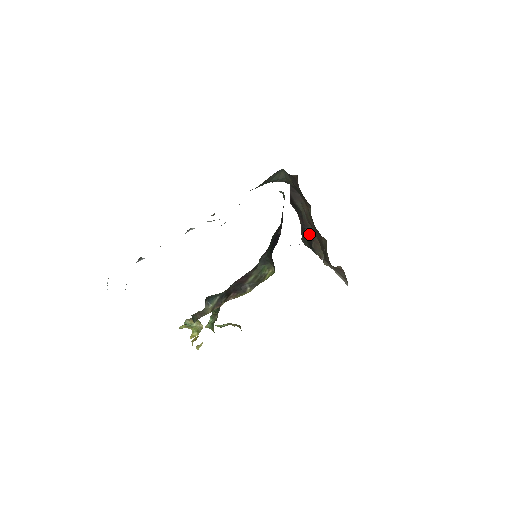
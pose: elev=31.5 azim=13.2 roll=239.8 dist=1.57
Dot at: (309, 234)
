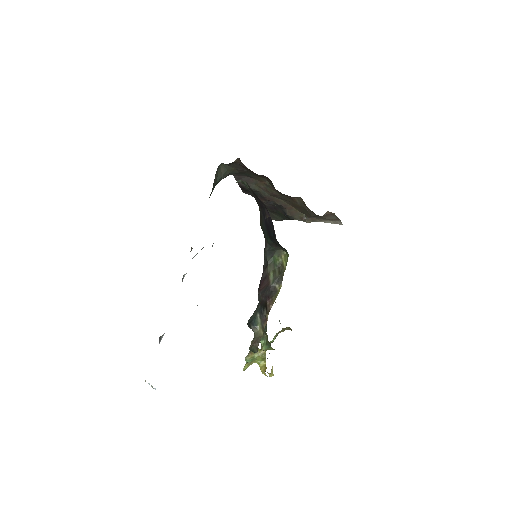
Dot at: (277, 207)
